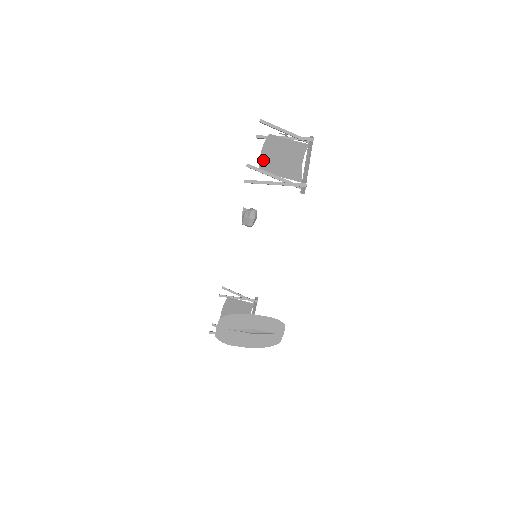
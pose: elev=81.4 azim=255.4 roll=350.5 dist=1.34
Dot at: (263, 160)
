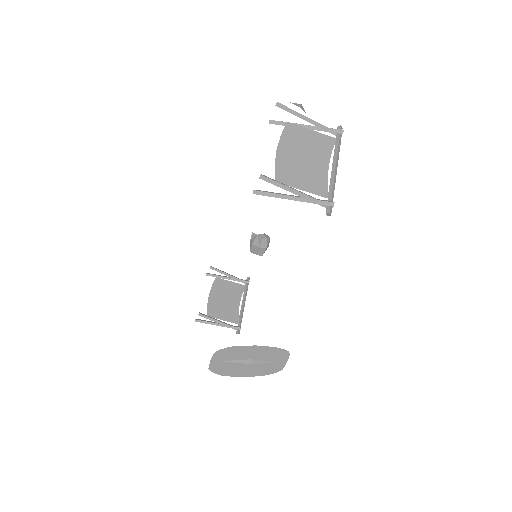
Dot at: (279, 163)
